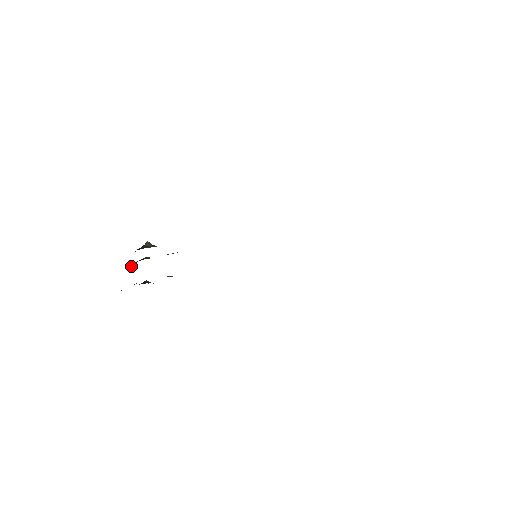
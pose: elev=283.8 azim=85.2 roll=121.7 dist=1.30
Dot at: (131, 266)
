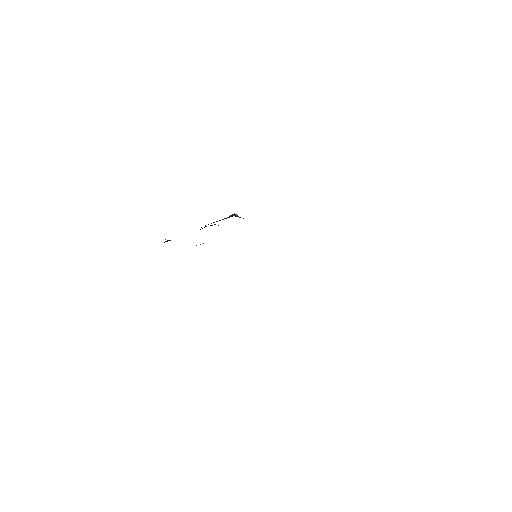
Dot at: (205, 226)
